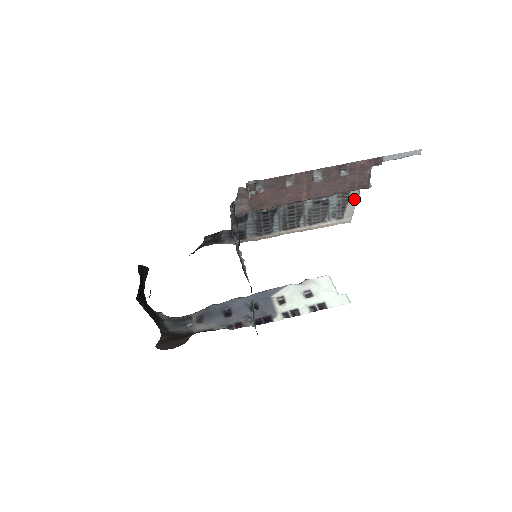
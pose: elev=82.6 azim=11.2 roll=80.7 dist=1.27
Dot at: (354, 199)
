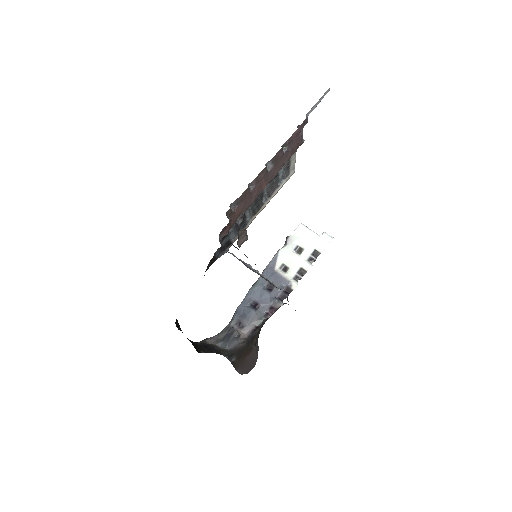
Dot at: (294, 157)
